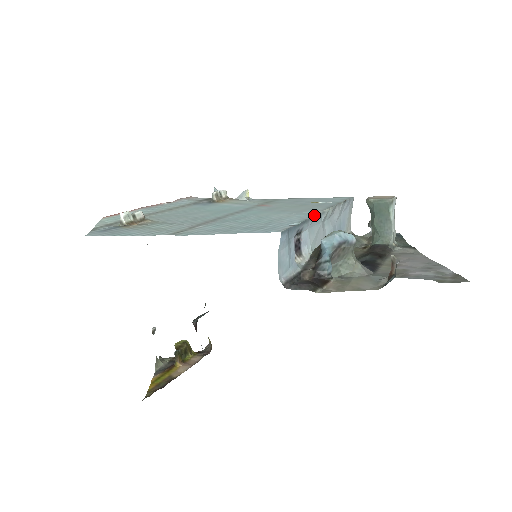
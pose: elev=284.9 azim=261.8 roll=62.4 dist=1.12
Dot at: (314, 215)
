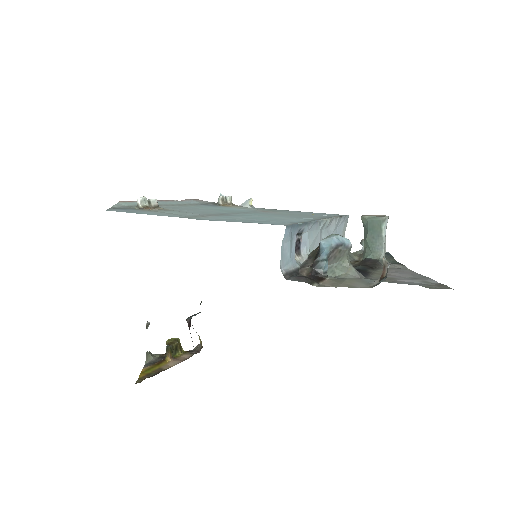
Dot at: (314, 220)
